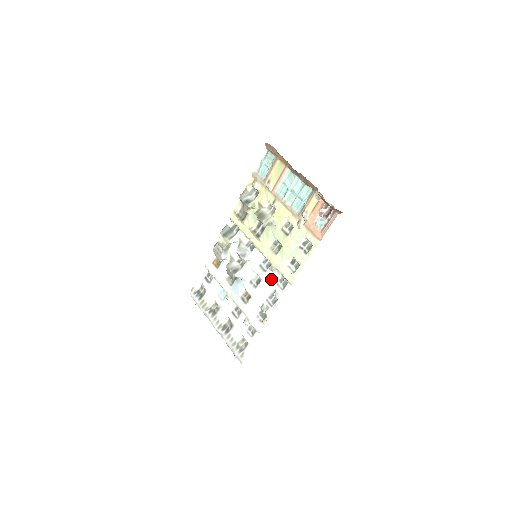
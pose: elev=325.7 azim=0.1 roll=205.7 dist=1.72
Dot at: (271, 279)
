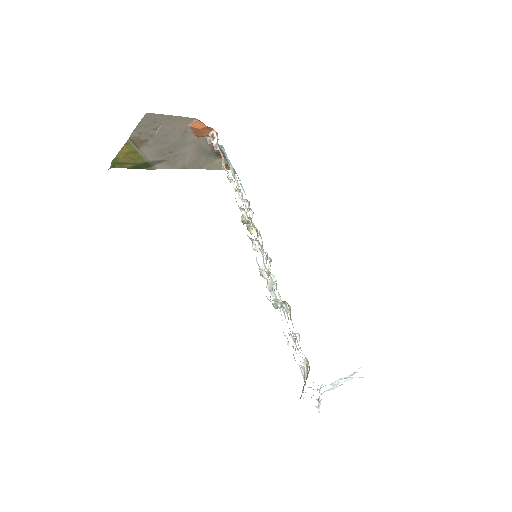
Dot at: occluded
